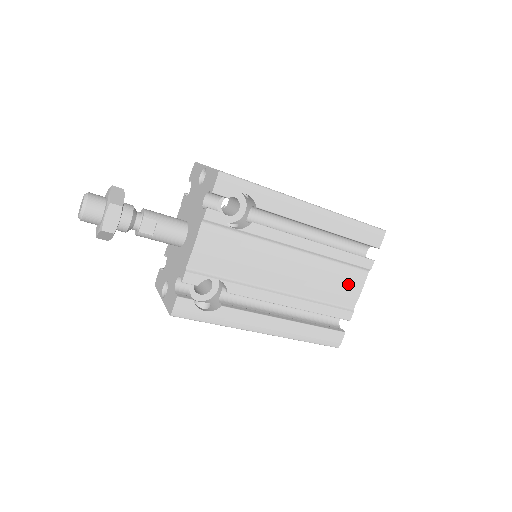
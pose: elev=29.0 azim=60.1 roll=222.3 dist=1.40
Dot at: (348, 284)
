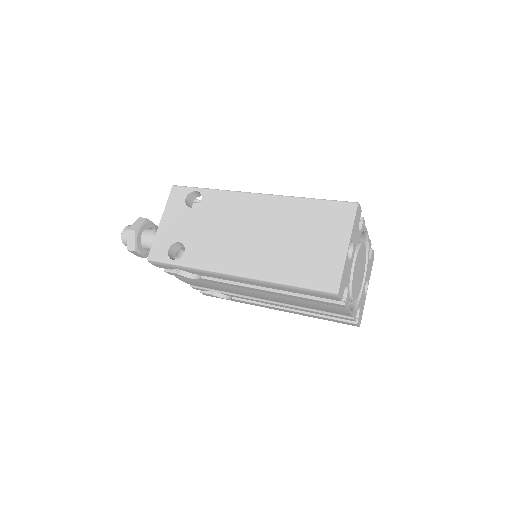
Dot at: (329, 308)
